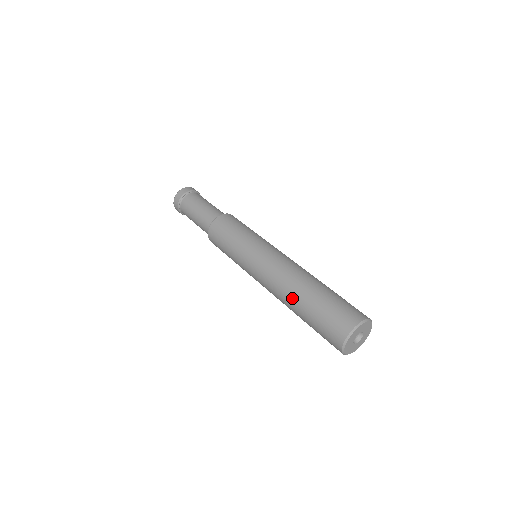
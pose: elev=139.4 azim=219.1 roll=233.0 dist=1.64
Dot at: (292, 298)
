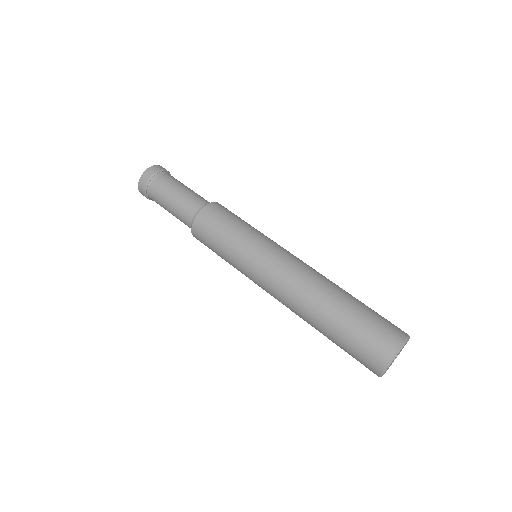
Dot at: (310, 323)
